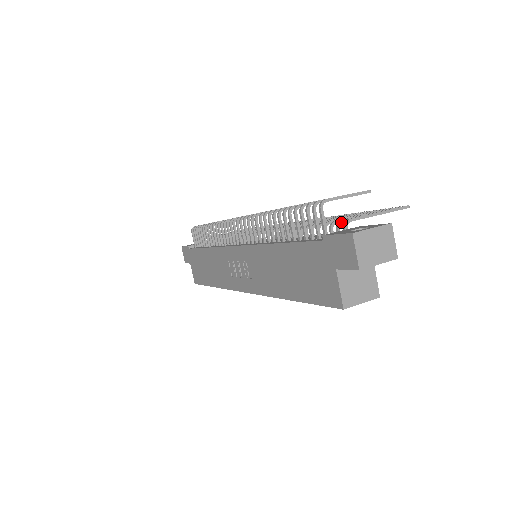
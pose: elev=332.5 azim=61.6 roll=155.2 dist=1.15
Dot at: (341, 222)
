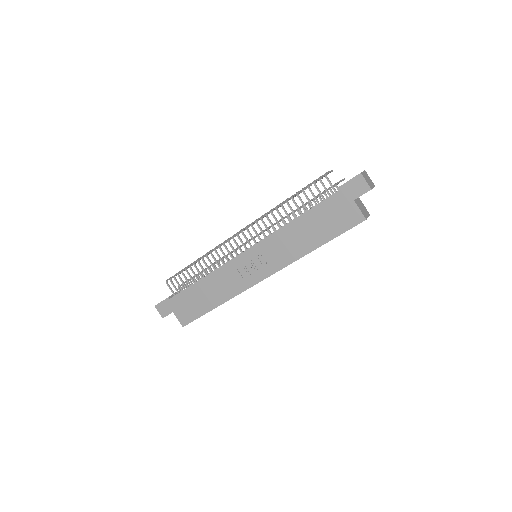
Dot at: occluded
